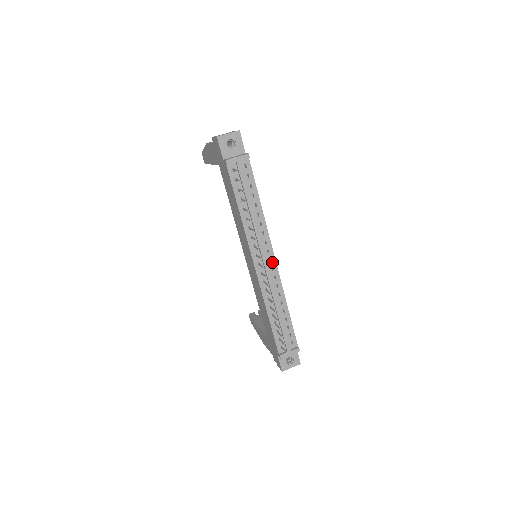
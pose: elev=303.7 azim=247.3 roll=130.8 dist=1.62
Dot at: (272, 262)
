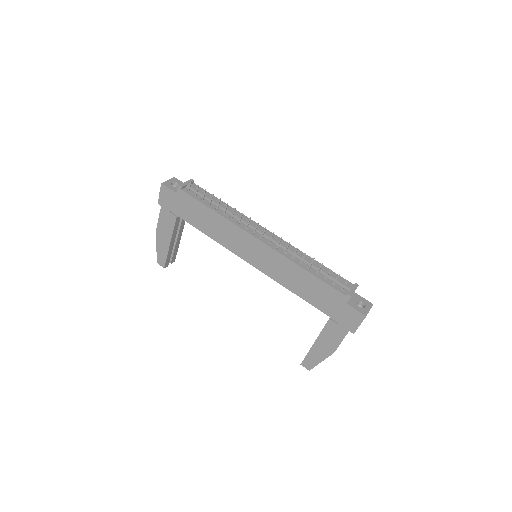
Dot at: (270, 234)
